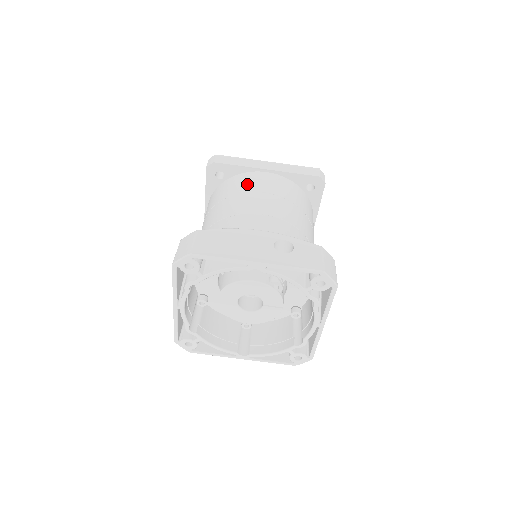
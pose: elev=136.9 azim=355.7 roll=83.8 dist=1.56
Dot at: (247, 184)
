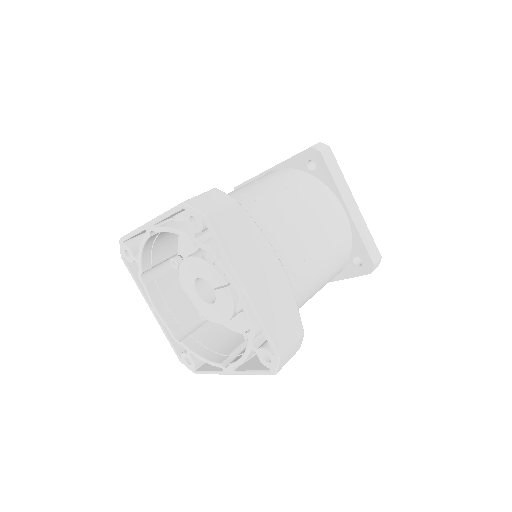
Dot at: occluded
